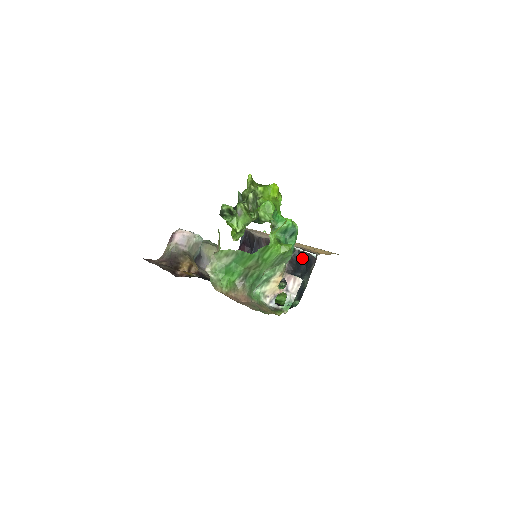
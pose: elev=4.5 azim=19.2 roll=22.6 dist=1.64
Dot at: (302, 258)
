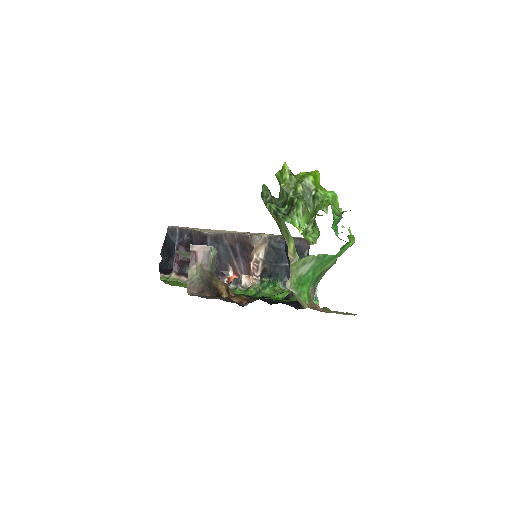
Dot at: (283, 246)
